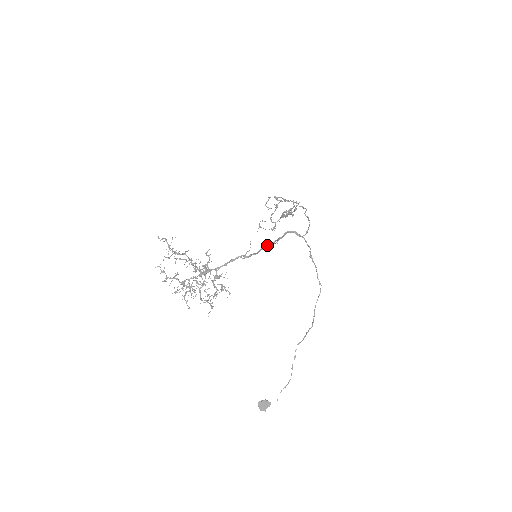
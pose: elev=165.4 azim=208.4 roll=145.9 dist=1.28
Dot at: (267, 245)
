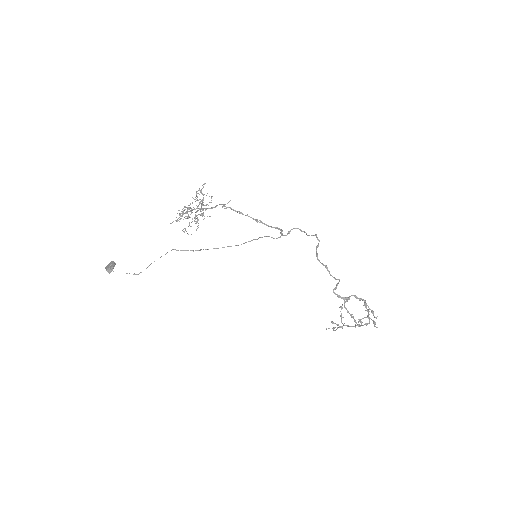
Dot at: (247, 214)
